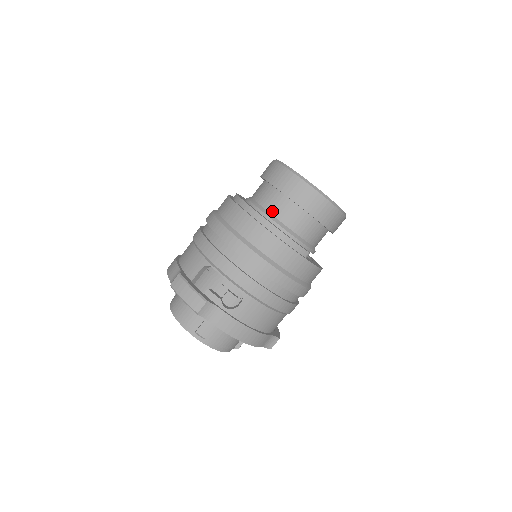
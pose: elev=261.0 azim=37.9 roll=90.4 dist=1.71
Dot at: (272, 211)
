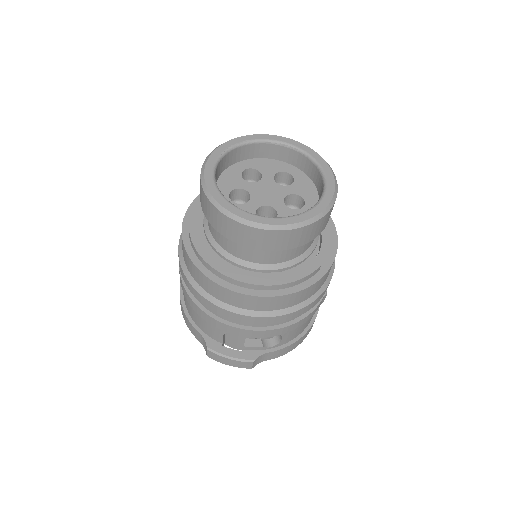
Dot at: (252, 260)
